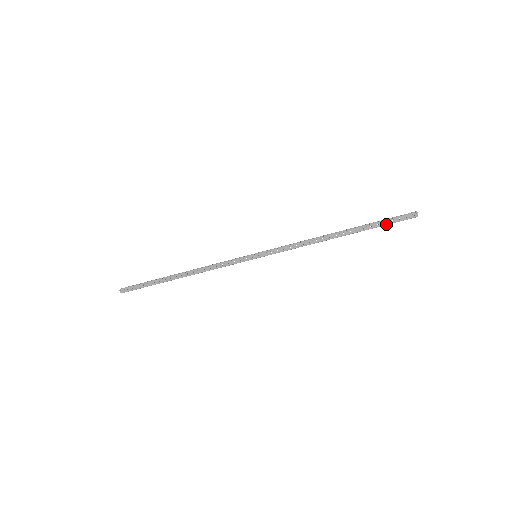
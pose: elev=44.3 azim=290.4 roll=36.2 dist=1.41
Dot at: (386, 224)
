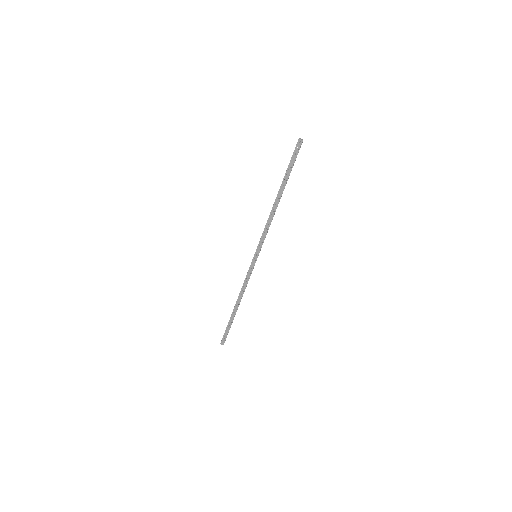
Dot at: (292, 164)
